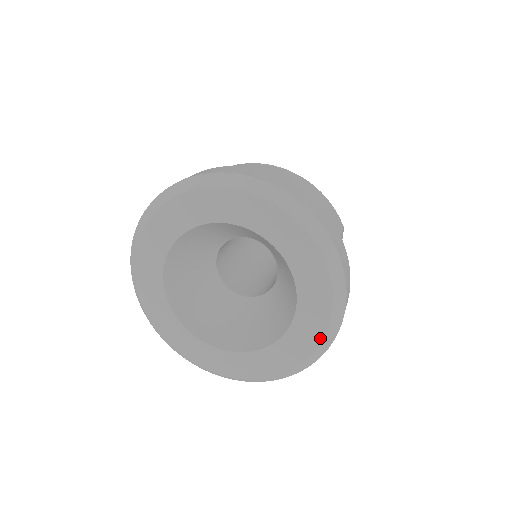
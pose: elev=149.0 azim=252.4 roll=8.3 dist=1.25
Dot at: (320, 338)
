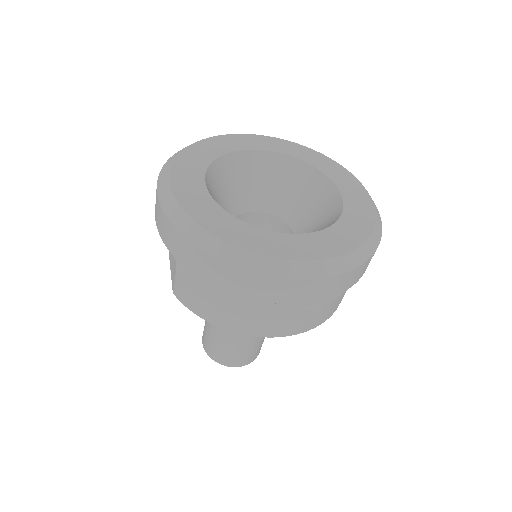
Dot at: (373, 210)
